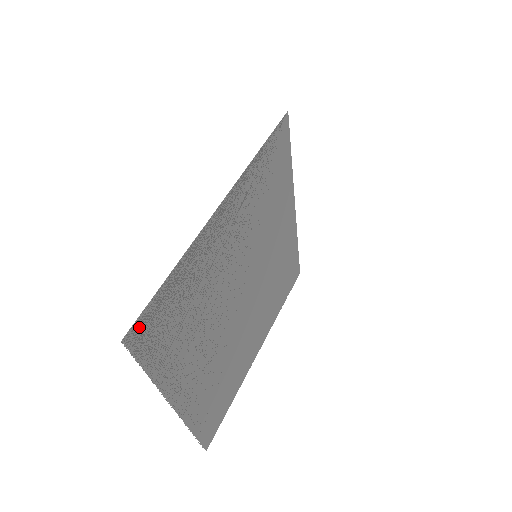
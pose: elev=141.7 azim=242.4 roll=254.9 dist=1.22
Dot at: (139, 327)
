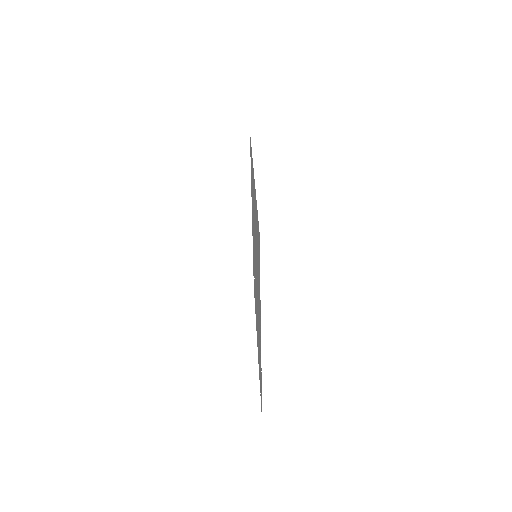
Dot at: occluded
